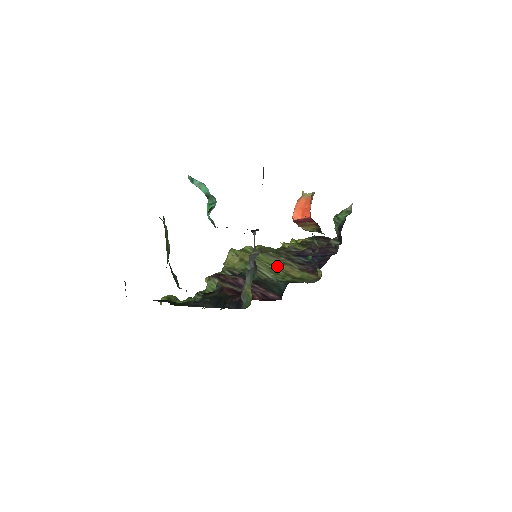
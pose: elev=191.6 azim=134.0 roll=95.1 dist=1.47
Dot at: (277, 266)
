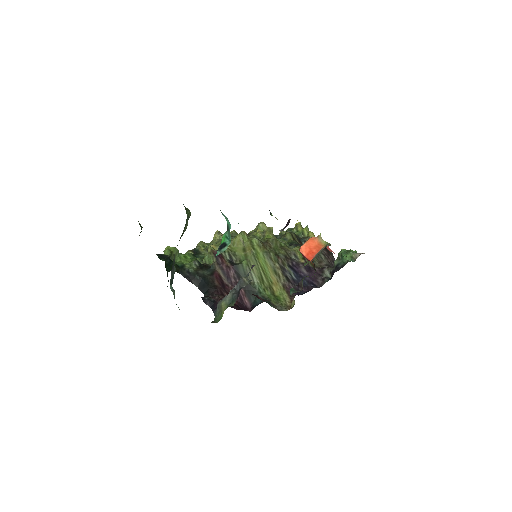
Dot at: (267, 274)
